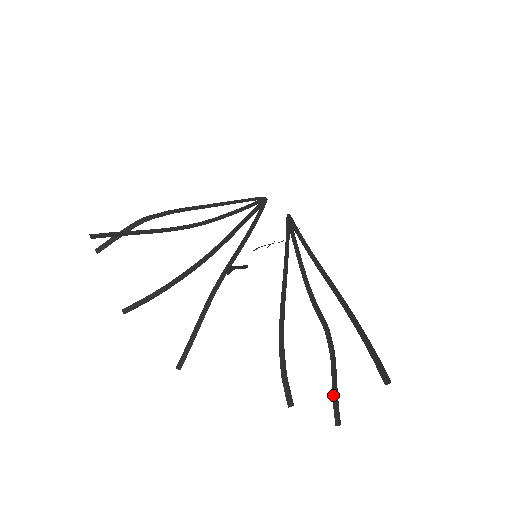
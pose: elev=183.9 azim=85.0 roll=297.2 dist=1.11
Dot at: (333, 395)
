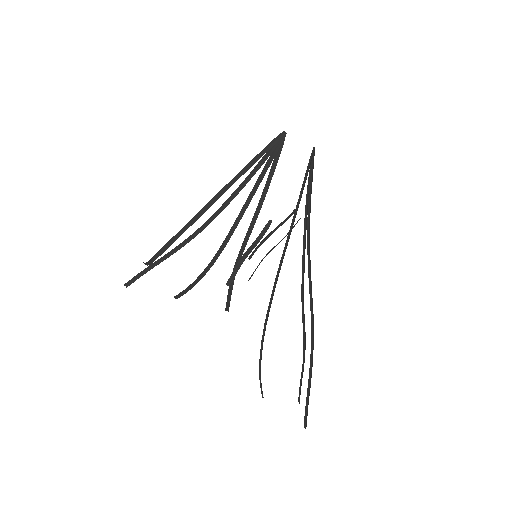
Dot at: (300, 385)
